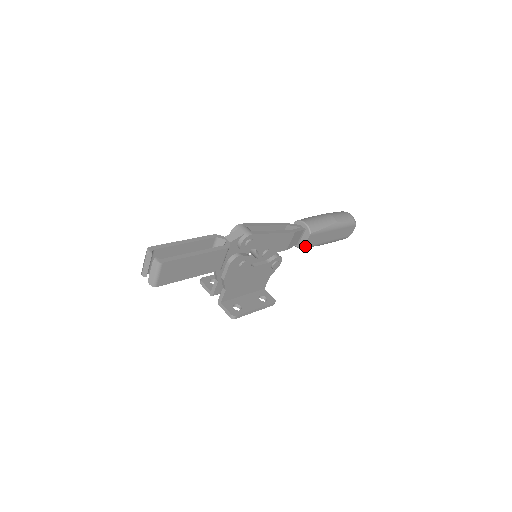
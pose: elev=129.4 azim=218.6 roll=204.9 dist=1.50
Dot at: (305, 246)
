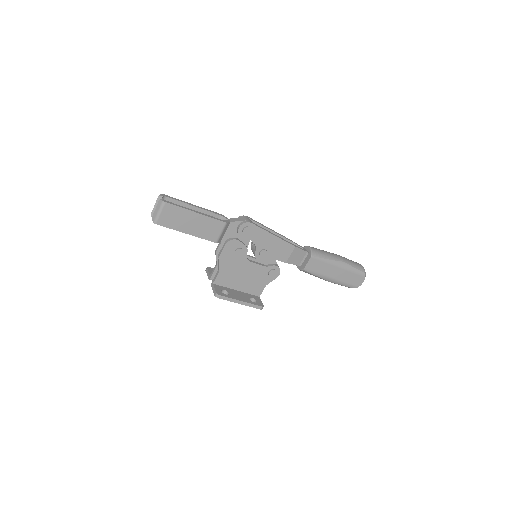
Dot at: (305, 268)
